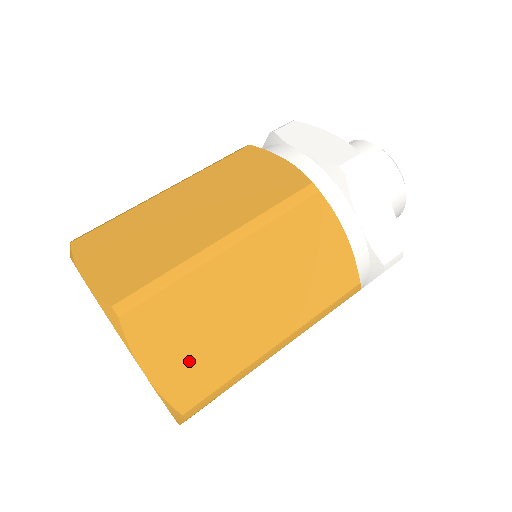
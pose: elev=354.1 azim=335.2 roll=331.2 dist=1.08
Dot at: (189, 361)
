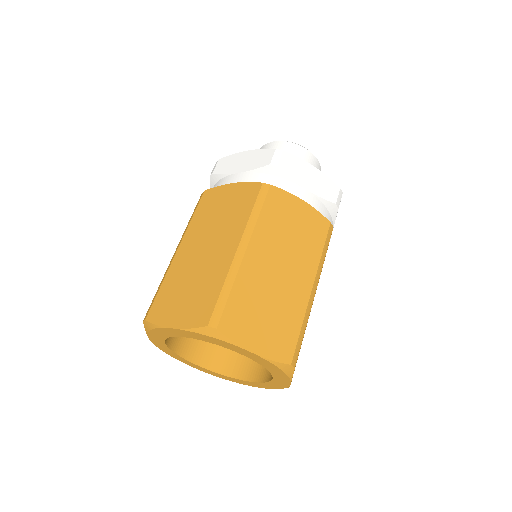
Dot at: occluded
